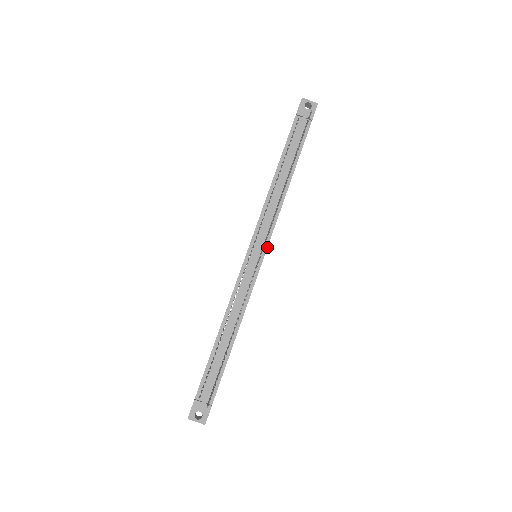
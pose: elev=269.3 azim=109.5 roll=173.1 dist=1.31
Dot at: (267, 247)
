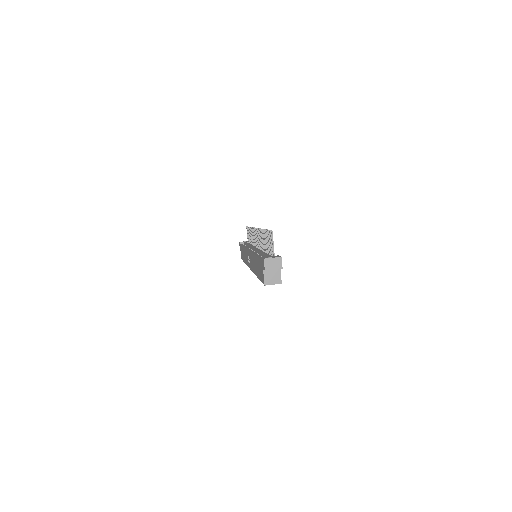
Dot at: occluded
